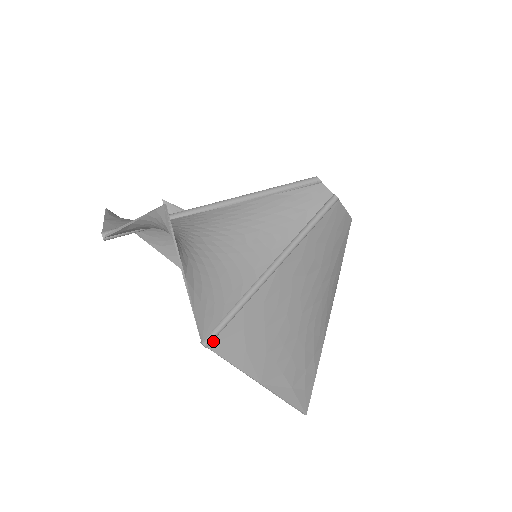
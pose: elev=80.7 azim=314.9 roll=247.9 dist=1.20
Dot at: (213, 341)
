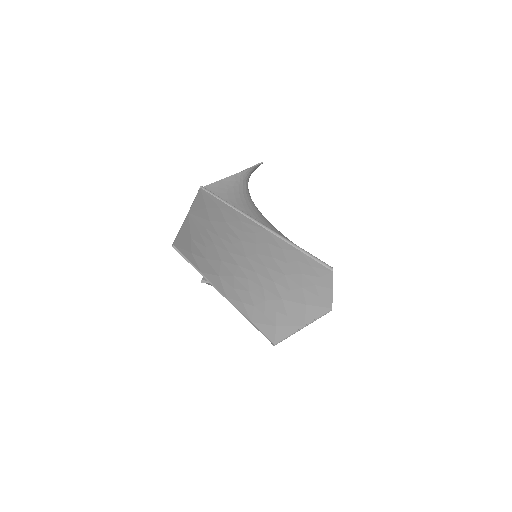
Dot at: (205, 191)
